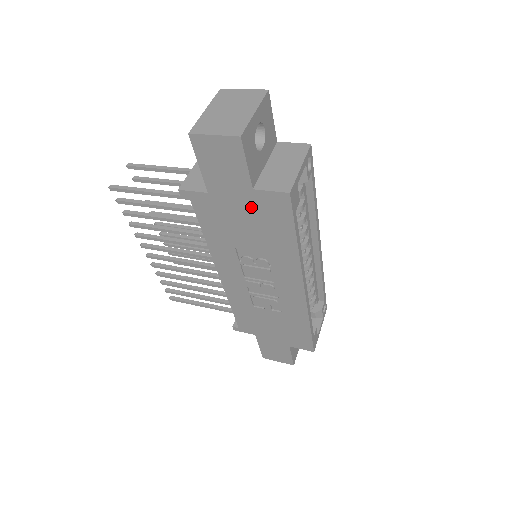
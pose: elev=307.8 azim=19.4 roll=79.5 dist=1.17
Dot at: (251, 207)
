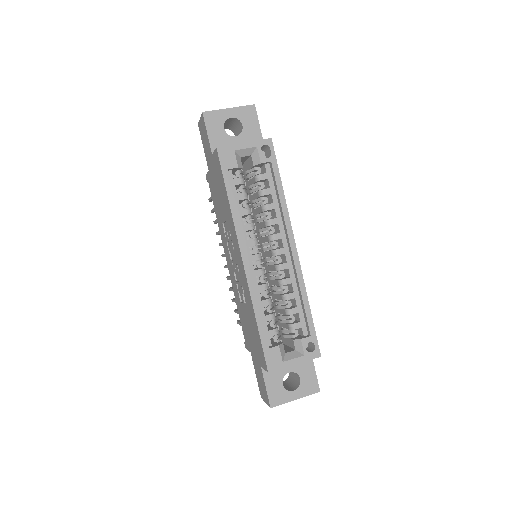
Dot at: (215, 173)
